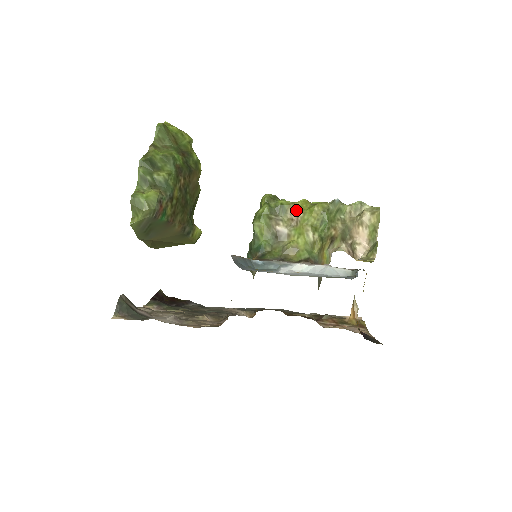
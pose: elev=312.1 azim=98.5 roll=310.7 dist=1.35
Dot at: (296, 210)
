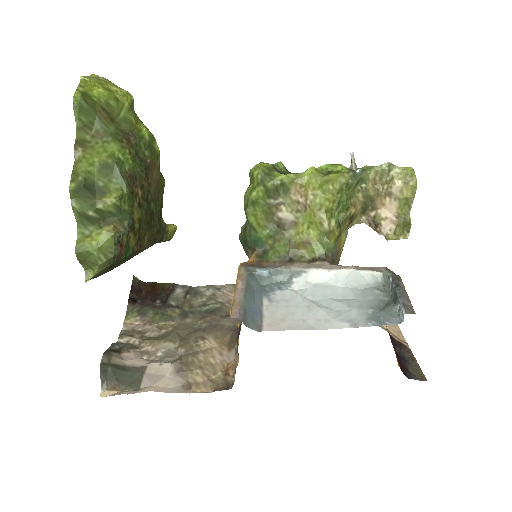
Dot at: (303, 189)
